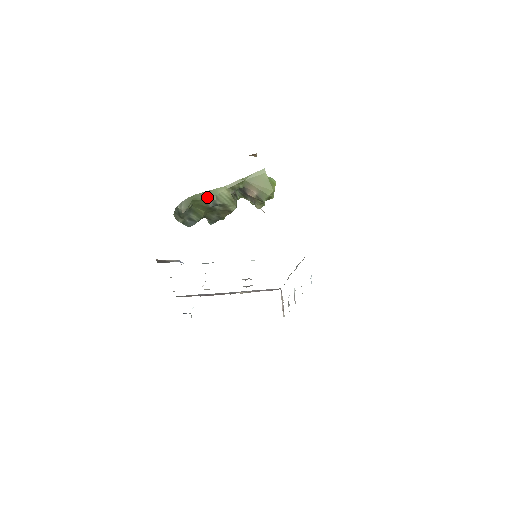
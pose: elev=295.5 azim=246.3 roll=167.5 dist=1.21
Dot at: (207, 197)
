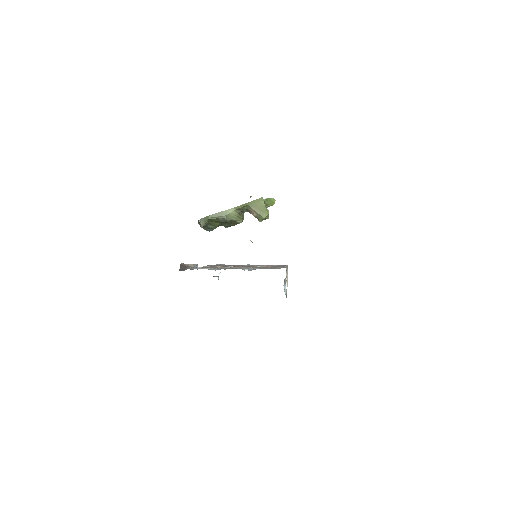
Dot at: (219, 217)
